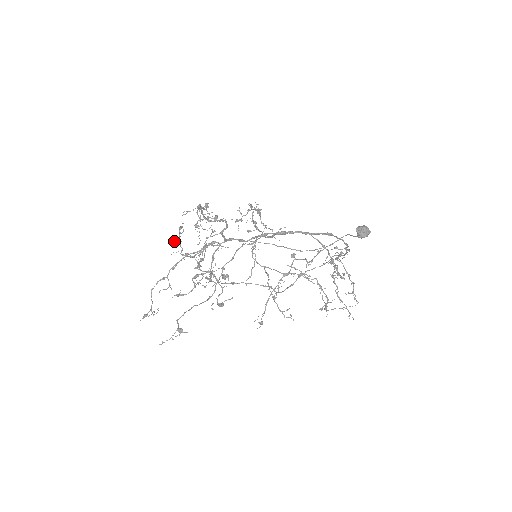
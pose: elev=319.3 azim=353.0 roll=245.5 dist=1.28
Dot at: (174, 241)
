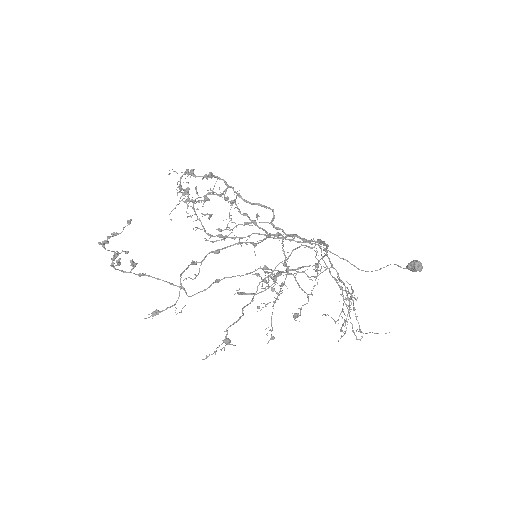
Dot at: (207, 213)
